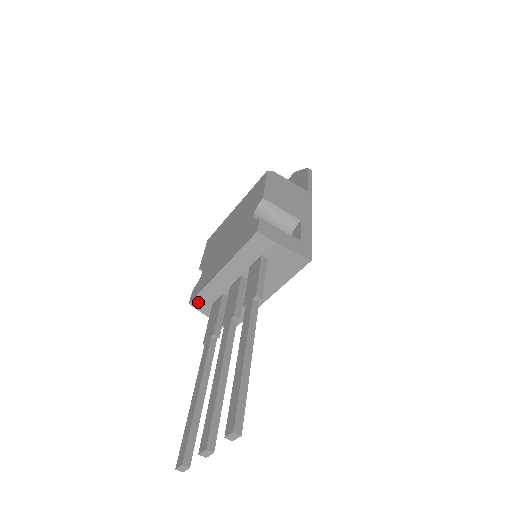
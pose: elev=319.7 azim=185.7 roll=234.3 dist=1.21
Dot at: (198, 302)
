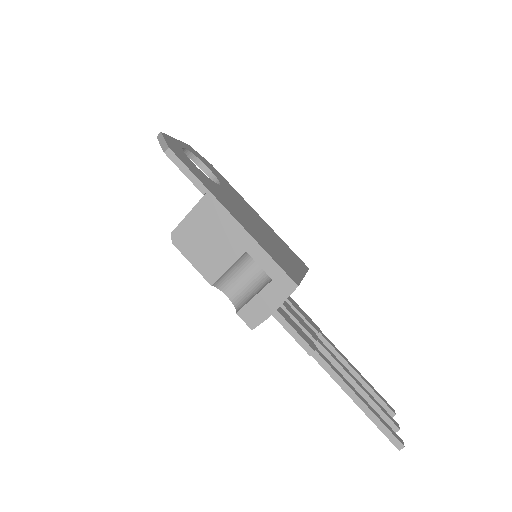
Dot at: occluded
